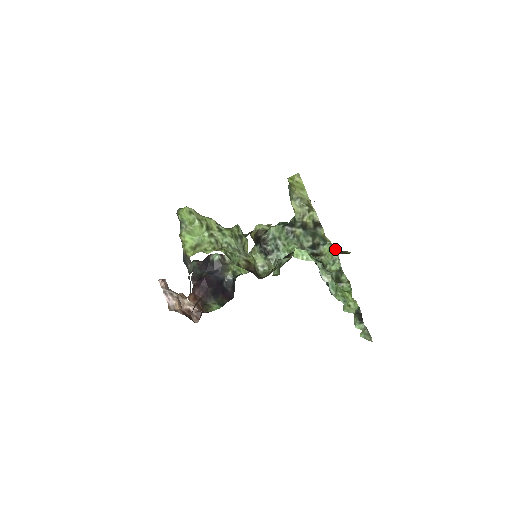
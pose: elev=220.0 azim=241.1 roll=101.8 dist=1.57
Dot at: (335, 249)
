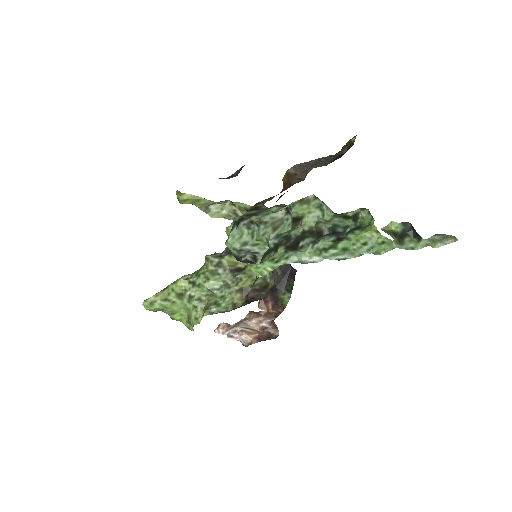
Dot at: (309, 197)
